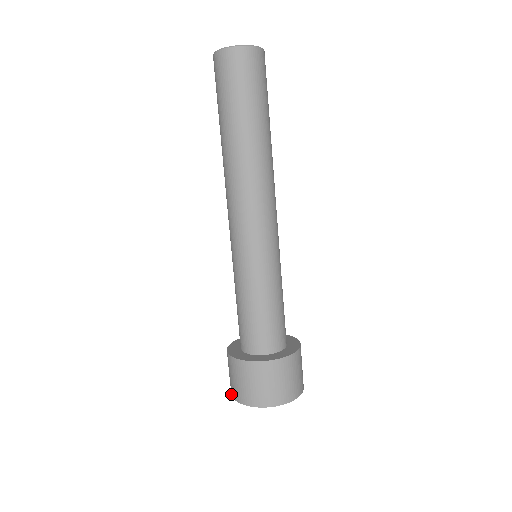
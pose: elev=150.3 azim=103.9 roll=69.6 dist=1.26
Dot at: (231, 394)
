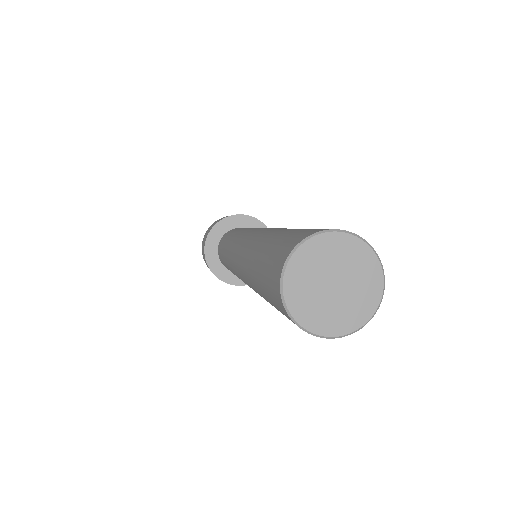
Dot at: occluded
